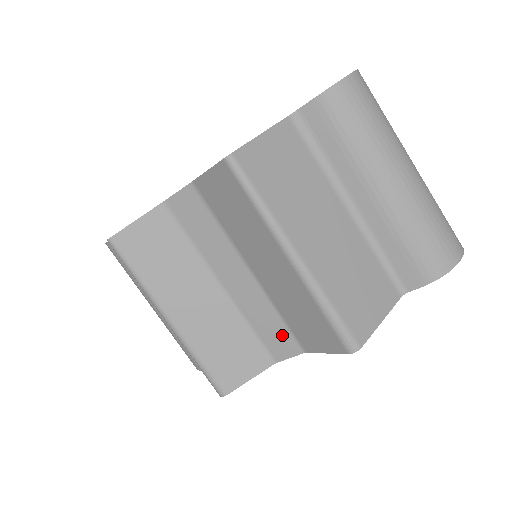
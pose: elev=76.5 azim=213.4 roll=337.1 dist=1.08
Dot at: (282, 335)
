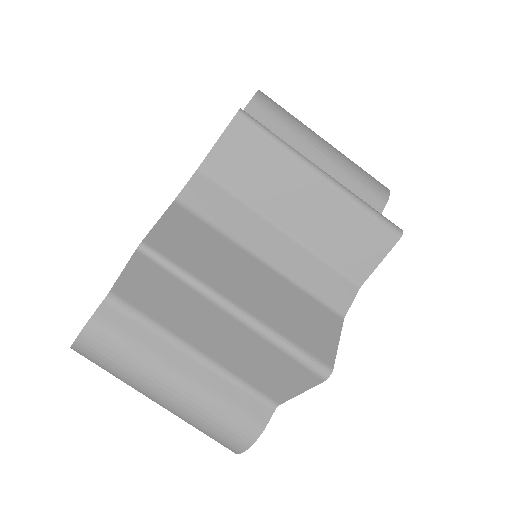
Dot at: (335, 282)
